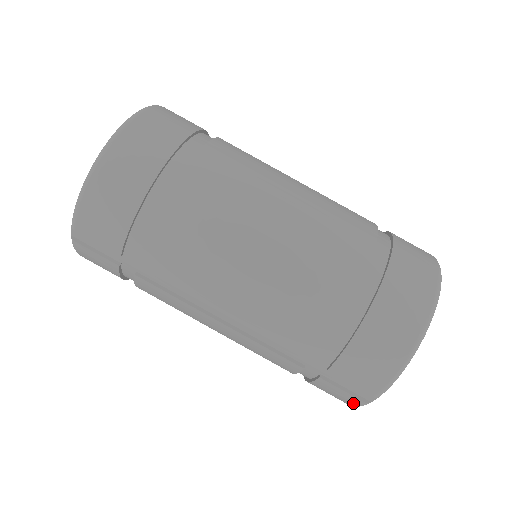
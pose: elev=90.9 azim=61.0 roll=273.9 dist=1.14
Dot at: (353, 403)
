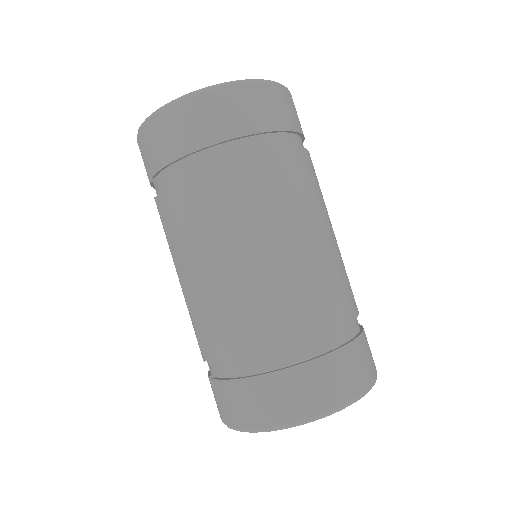
Dot at: occluded
